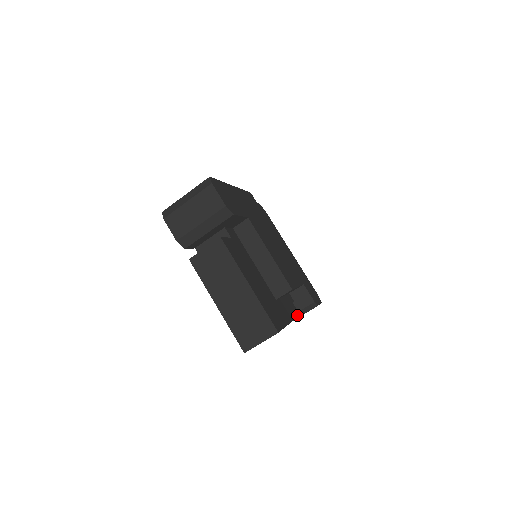
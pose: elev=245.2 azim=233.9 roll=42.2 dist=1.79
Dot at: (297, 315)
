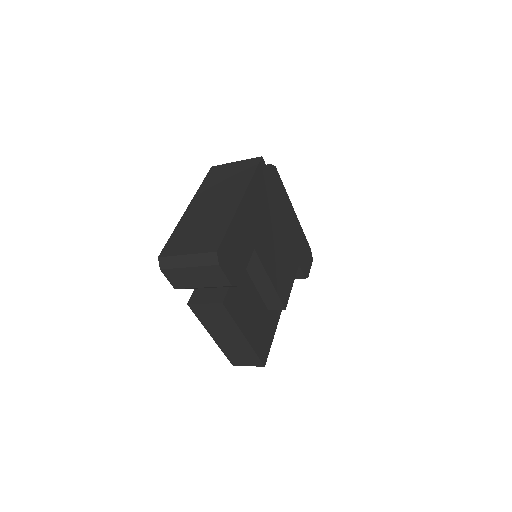
Dot at: occluded
